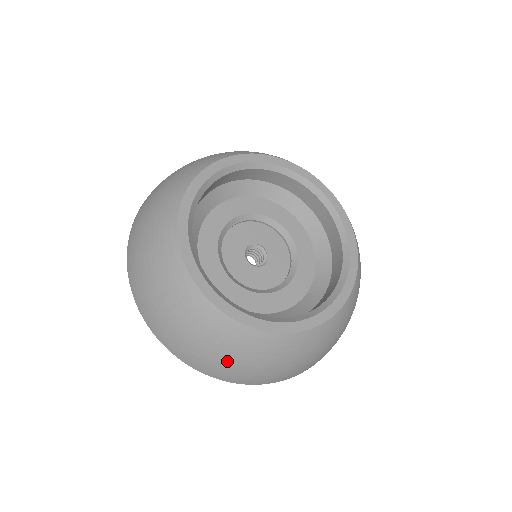
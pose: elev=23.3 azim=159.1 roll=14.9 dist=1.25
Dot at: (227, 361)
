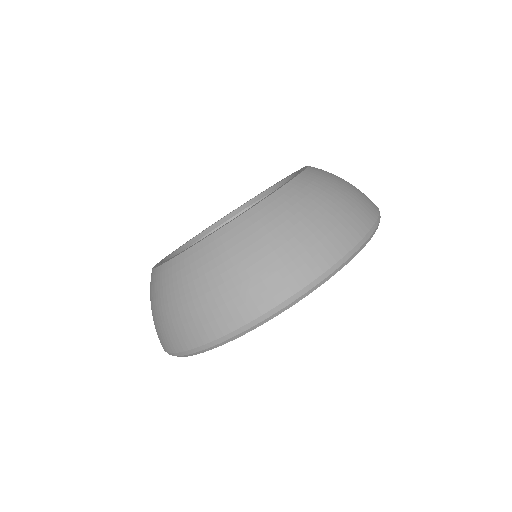
Dot at: (234, 278)
